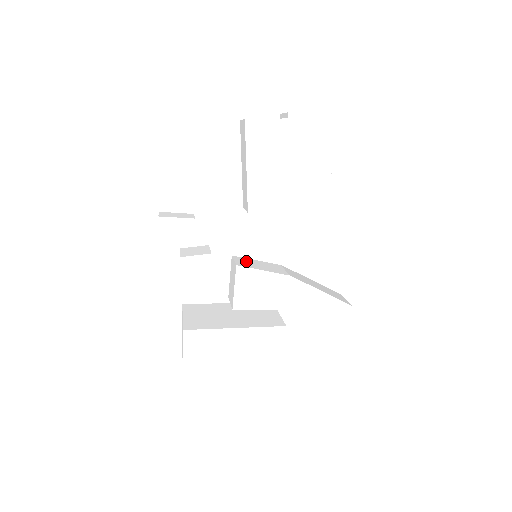
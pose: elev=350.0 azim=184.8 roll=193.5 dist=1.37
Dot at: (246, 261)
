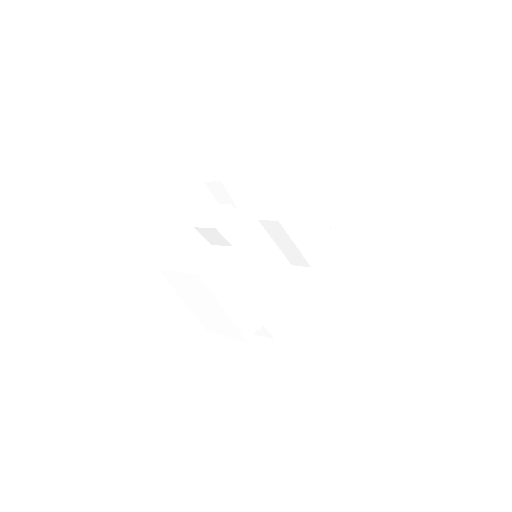
Dot at: occluded
